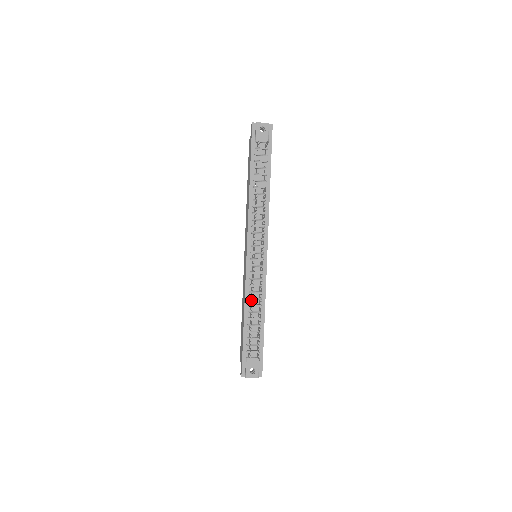
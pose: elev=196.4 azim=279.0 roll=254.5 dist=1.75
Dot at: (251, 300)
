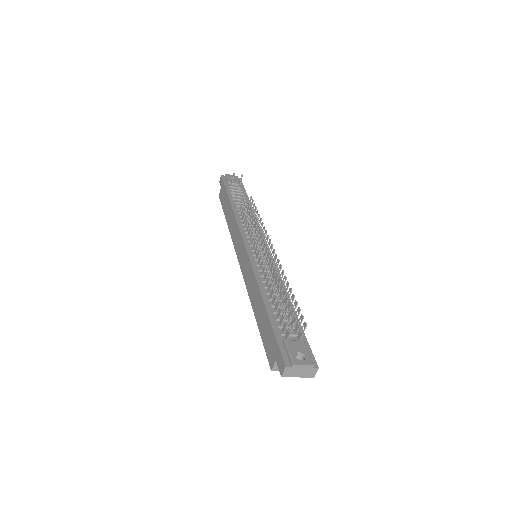
Dot at: occluded
